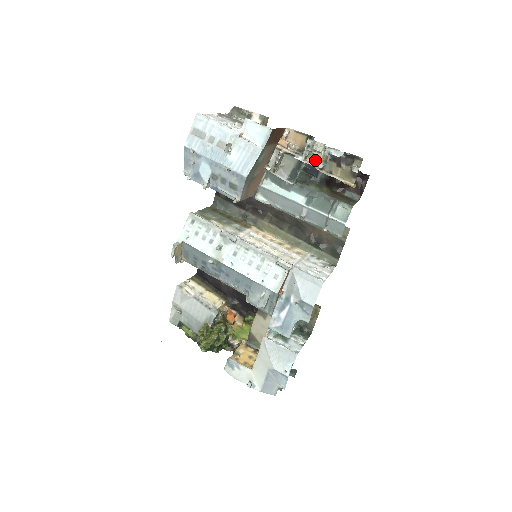
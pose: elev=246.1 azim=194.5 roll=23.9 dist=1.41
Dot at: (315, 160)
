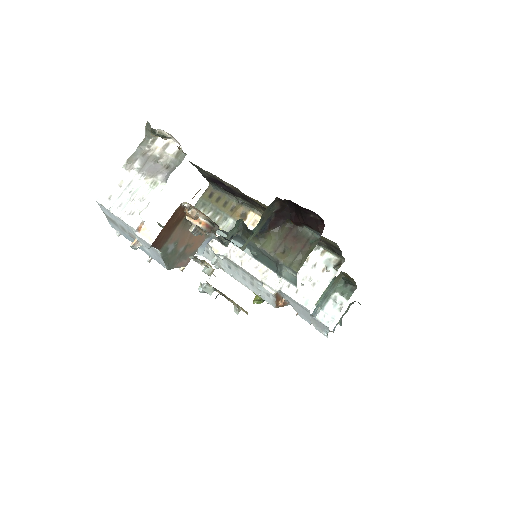
Dot at: occluded
